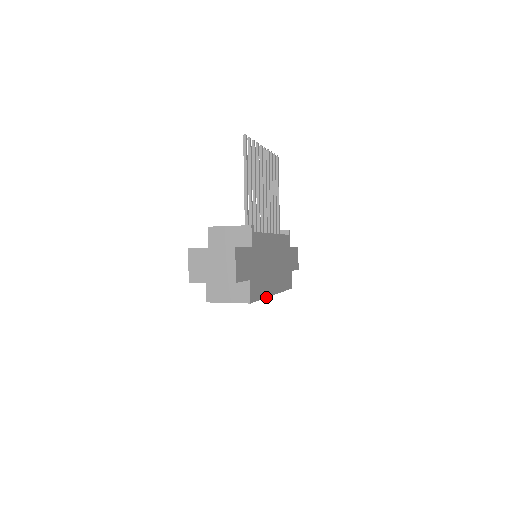
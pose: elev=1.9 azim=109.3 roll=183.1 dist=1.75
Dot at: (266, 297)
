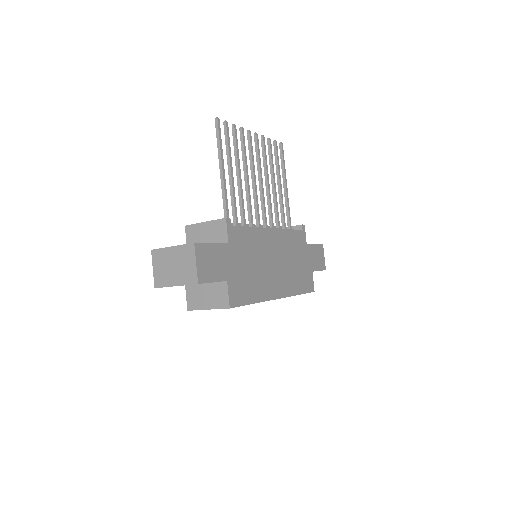
Dot at: (262, 301)
